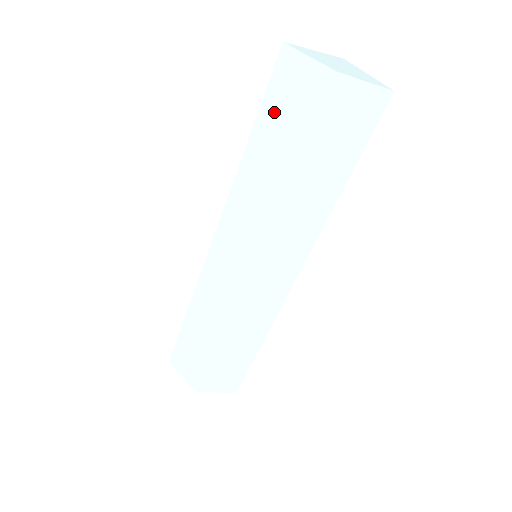
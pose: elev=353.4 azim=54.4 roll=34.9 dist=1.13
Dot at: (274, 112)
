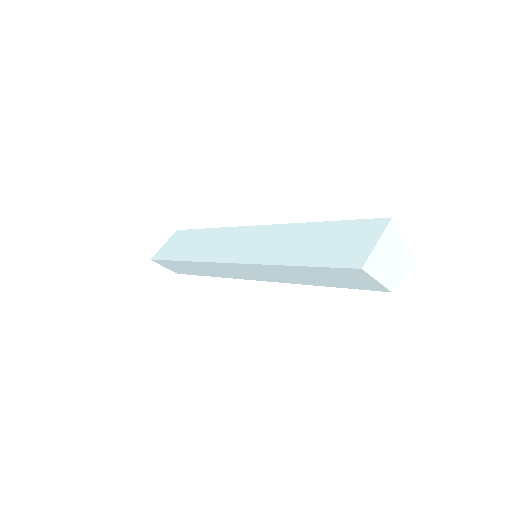
Dot at: (327, 274)
